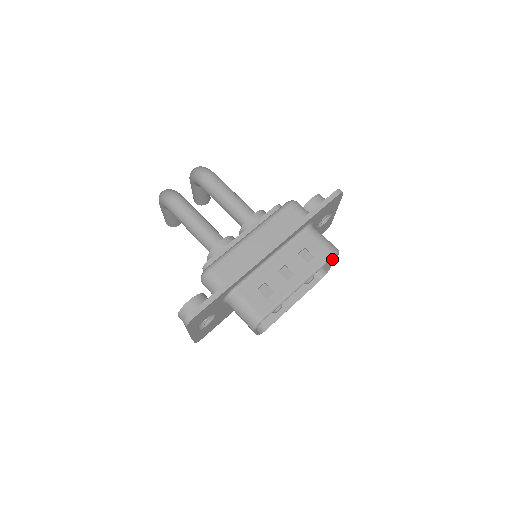
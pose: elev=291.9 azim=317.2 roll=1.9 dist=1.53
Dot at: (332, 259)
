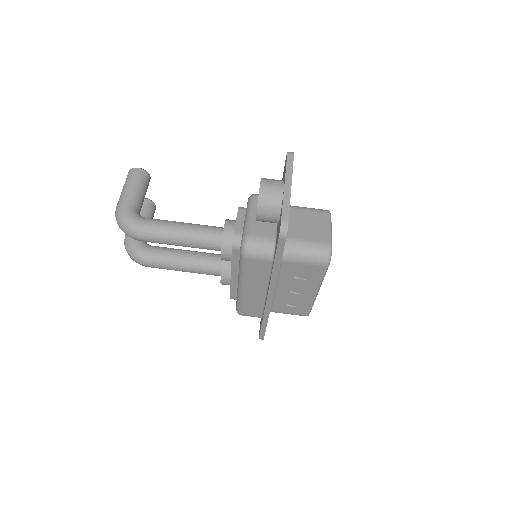
Dot at: (328, 235)
